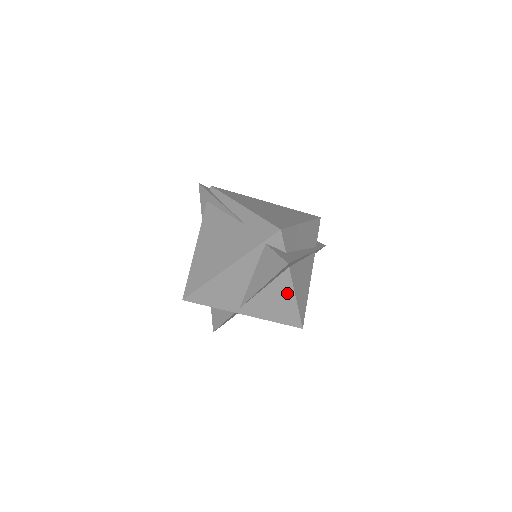
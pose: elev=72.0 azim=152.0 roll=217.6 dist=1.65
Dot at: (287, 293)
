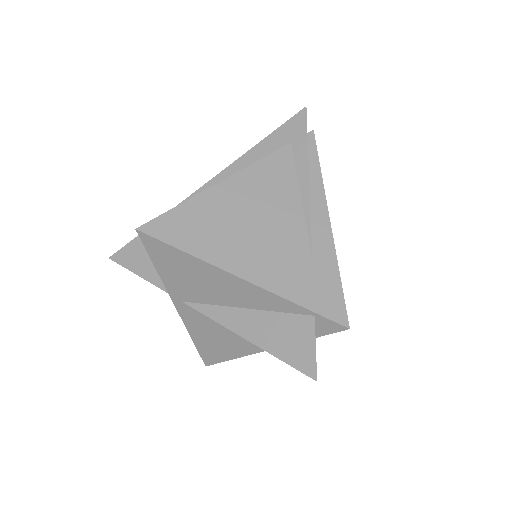
Dot at: (247, 346)
